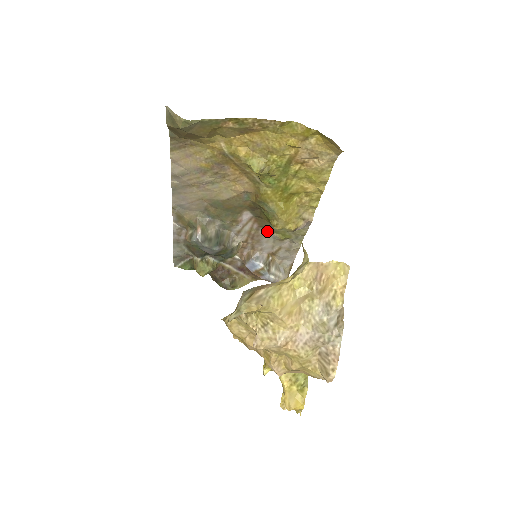
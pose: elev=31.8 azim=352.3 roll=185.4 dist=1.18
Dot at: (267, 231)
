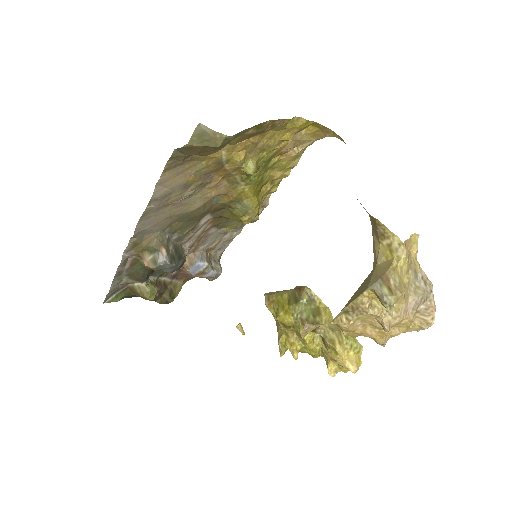
Dot at: (216, 228)
